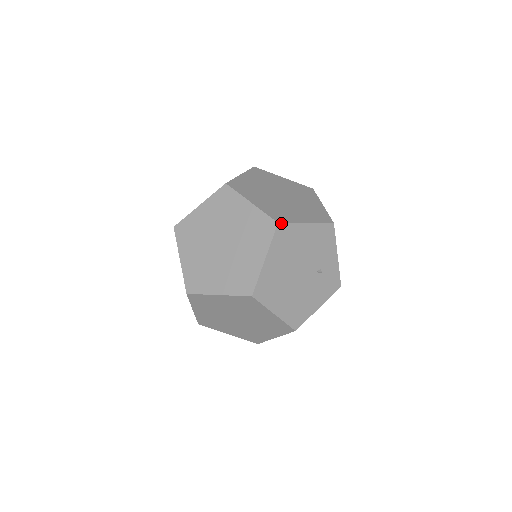
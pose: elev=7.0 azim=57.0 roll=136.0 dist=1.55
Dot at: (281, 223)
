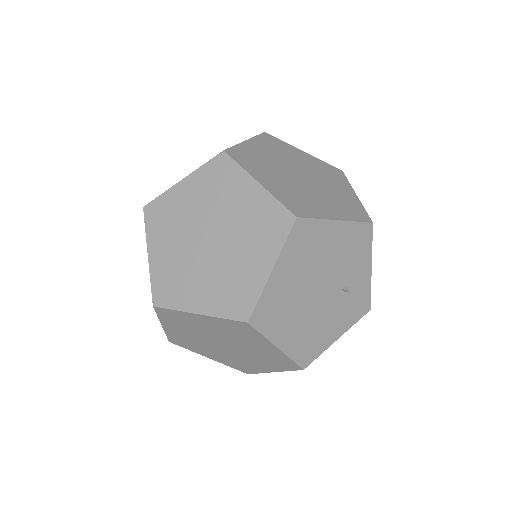
Dot at: (301, 218)
